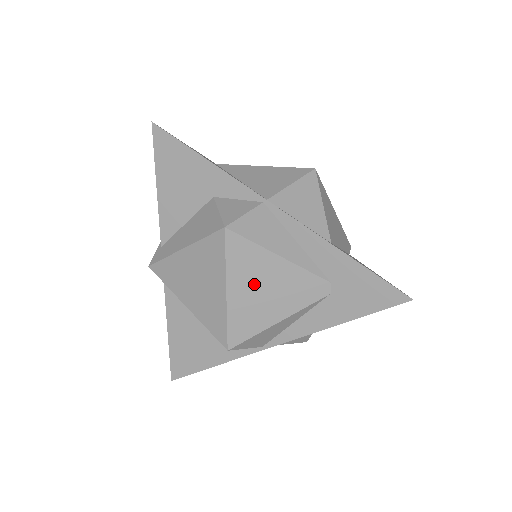
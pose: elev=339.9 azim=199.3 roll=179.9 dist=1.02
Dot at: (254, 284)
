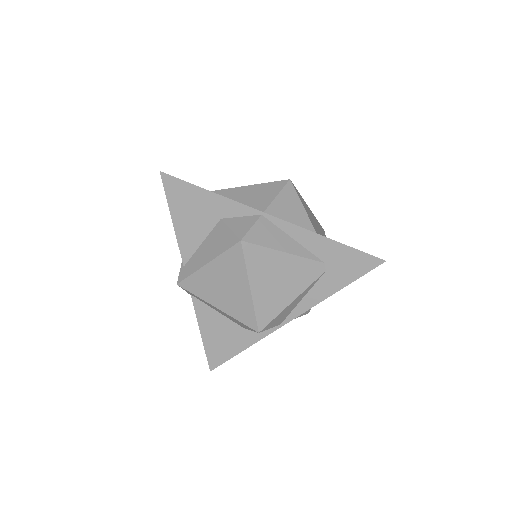
Dot at: (269, 278)
